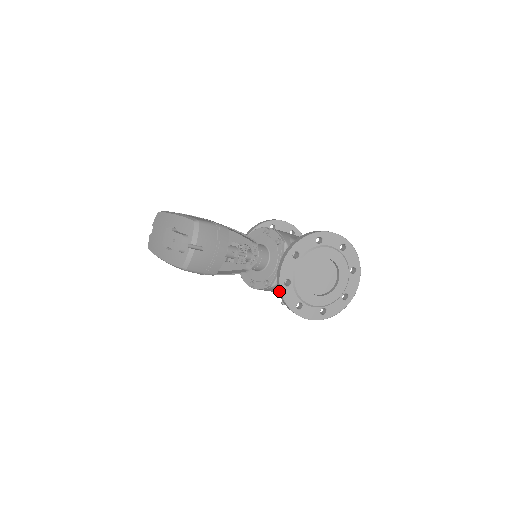
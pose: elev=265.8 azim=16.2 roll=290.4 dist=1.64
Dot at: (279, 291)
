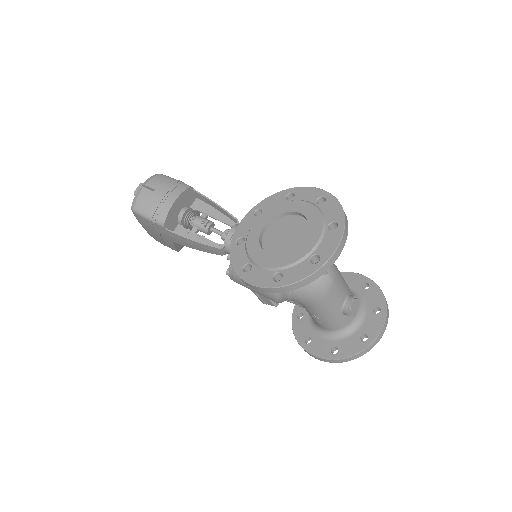
Dot at: occluded
